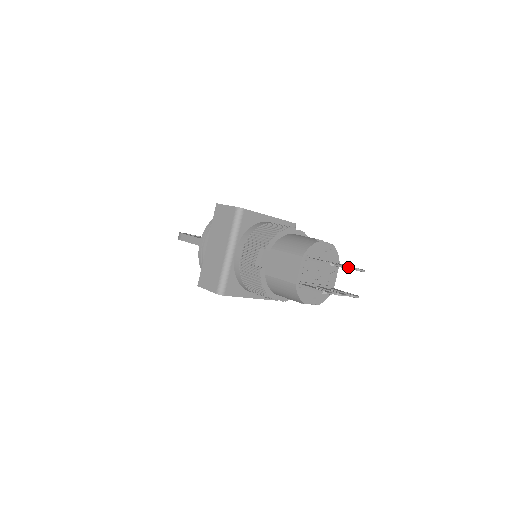
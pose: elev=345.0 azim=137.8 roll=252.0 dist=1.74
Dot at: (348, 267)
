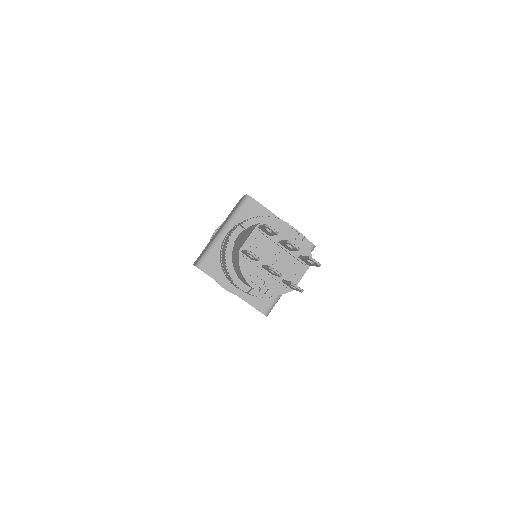
Dot at: occluded
